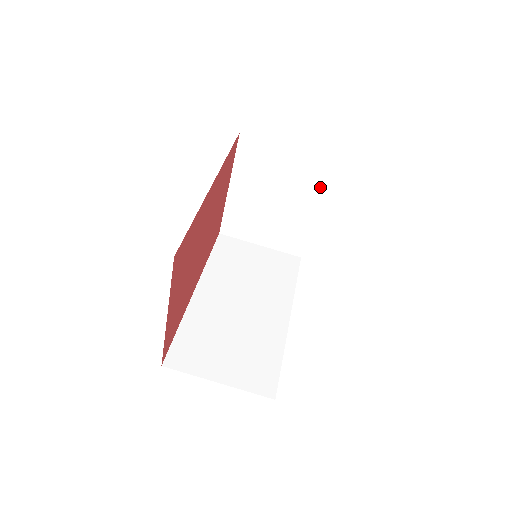
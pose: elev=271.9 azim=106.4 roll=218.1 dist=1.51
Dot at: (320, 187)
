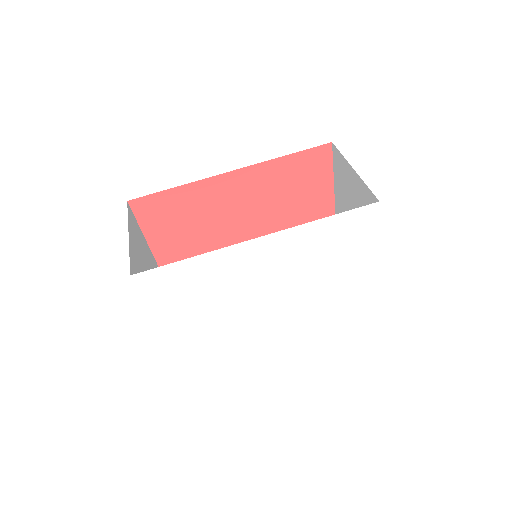
Dot at: occluded
